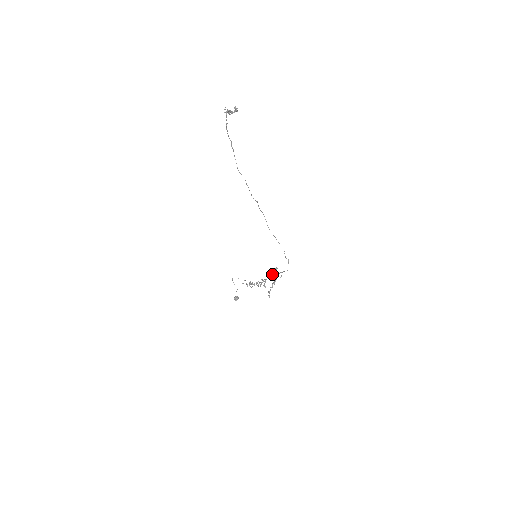
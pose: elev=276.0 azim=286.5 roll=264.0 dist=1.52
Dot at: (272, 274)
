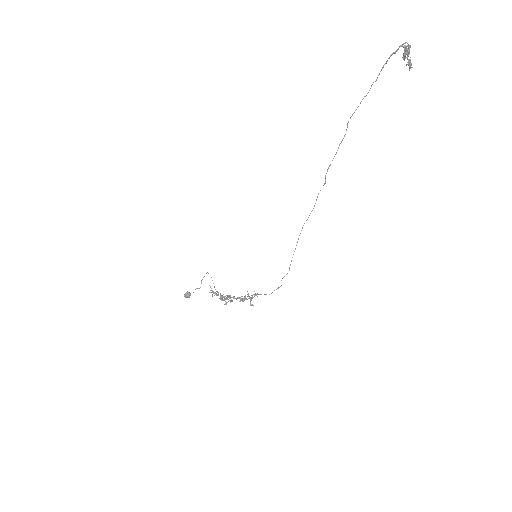
Dot at: occluded
